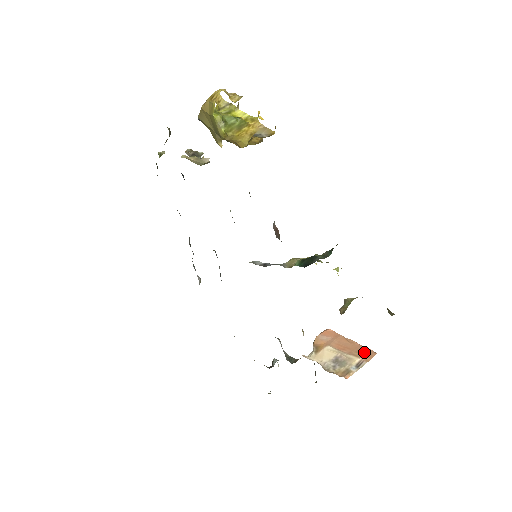
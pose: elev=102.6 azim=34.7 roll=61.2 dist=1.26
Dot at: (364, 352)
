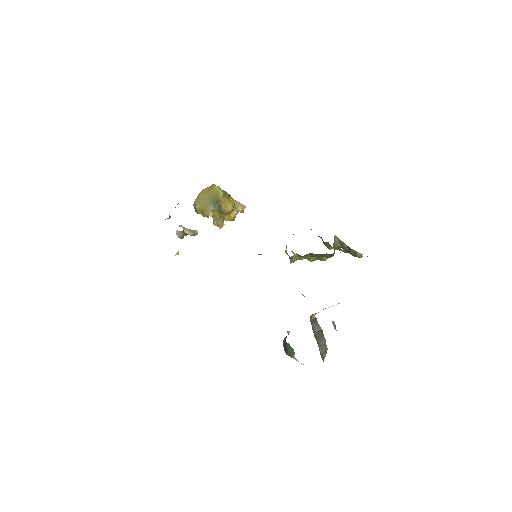
Dot at: occluded
